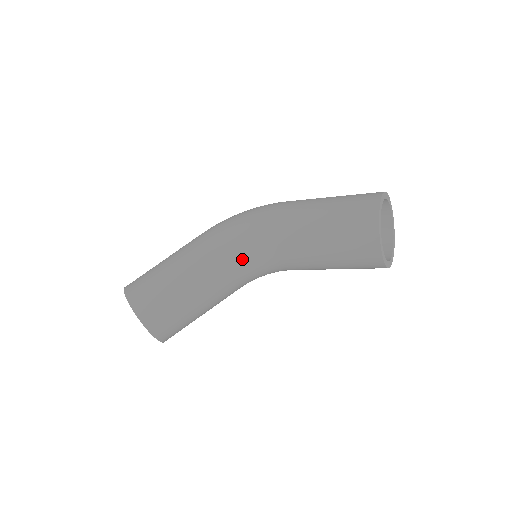
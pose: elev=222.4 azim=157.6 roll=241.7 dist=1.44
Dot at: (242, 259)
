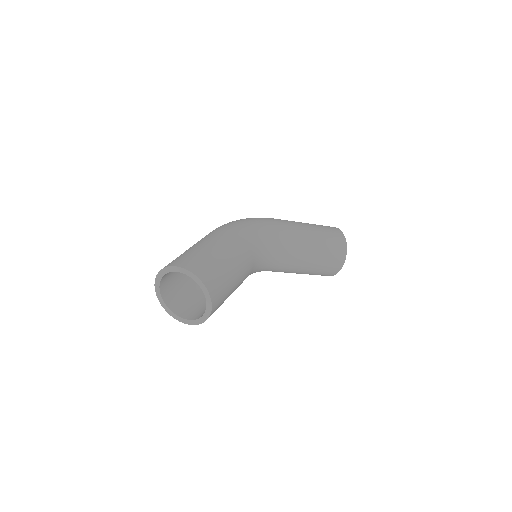
Dot at: (262, 256)
